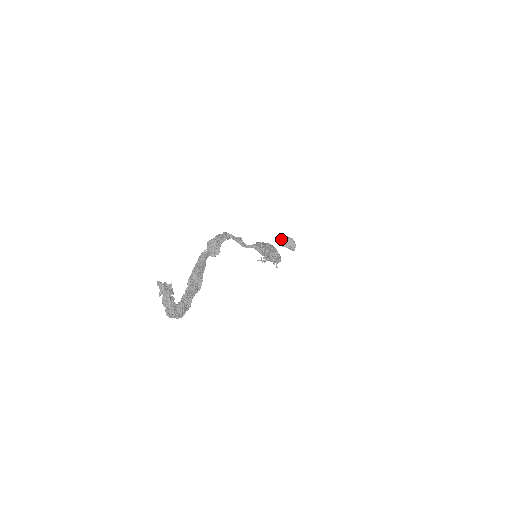
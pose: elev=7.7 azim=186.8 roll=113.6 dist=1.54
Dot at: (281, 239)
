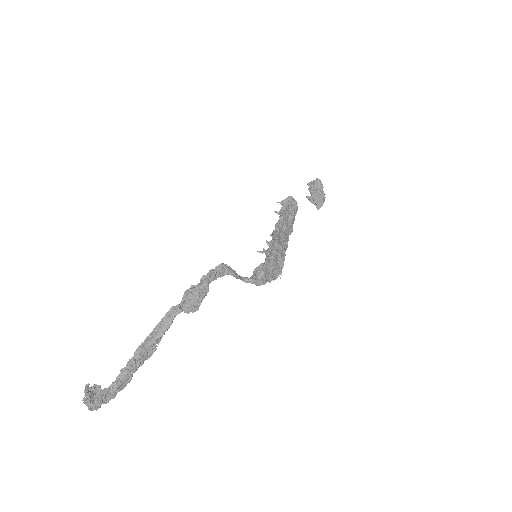
Dot at: (313, 183)
